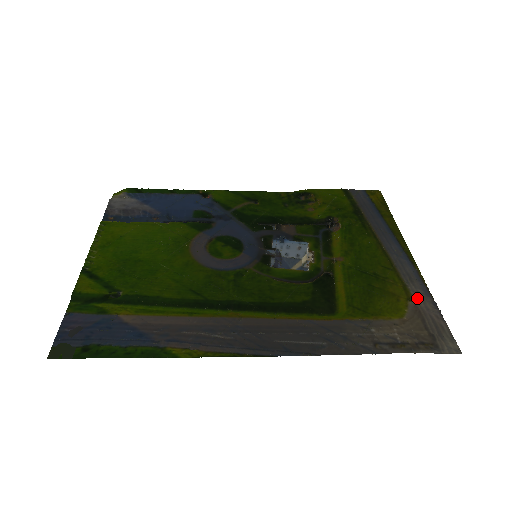
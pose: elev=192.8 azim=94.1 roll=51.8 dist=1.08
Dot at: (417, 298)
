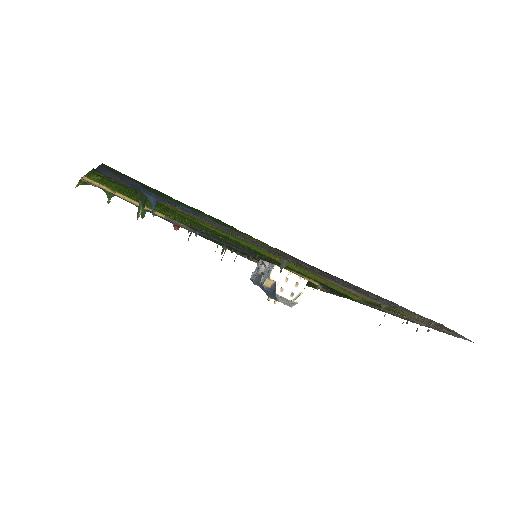
Dot at: (409, 317)
